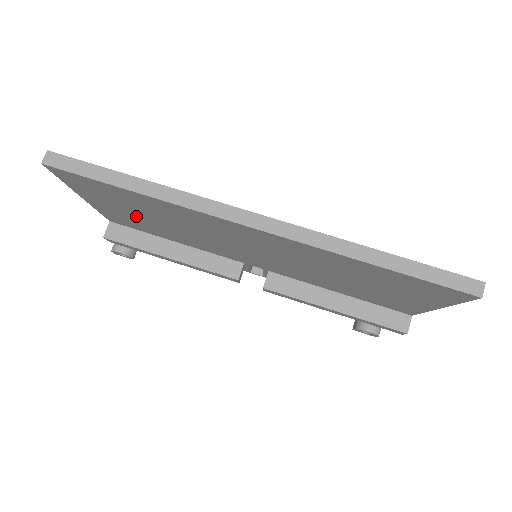
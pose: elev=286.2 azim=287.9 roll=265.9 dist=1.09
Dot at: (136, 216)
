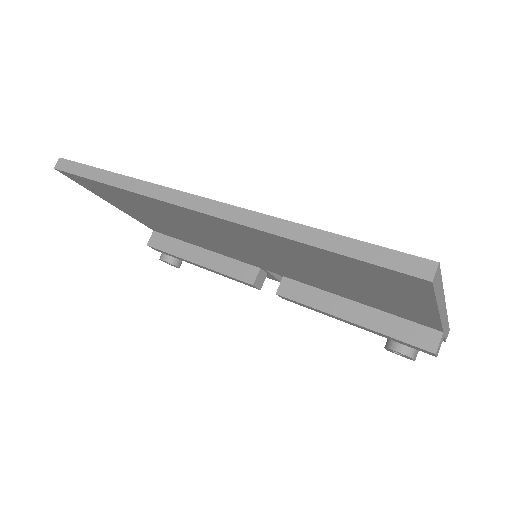
Dot at: (150, 218)
